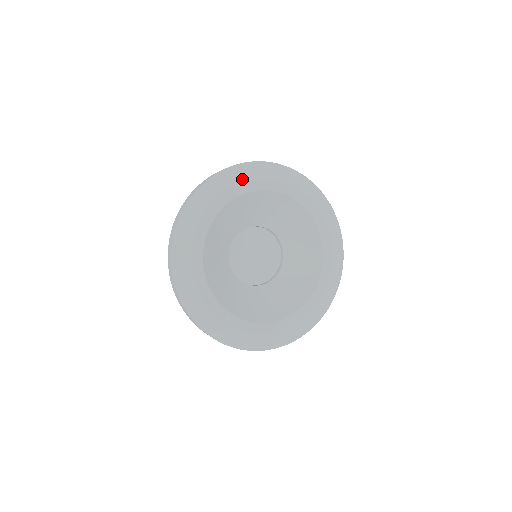
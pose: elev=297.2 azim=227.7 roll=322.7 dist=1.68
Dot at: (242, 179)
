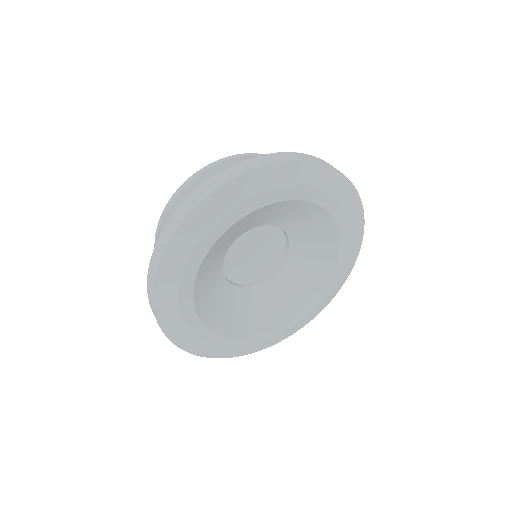
Dot at: (194, 242)
